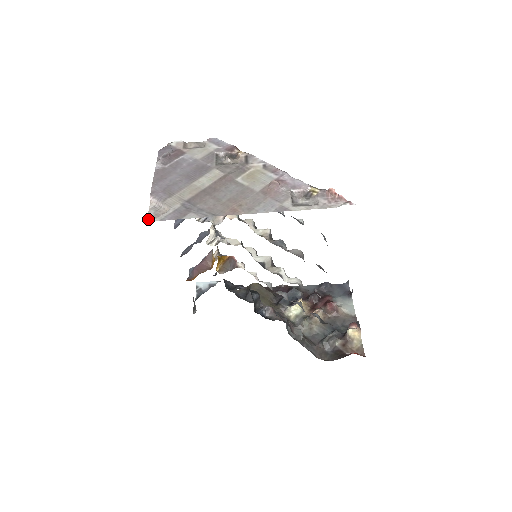
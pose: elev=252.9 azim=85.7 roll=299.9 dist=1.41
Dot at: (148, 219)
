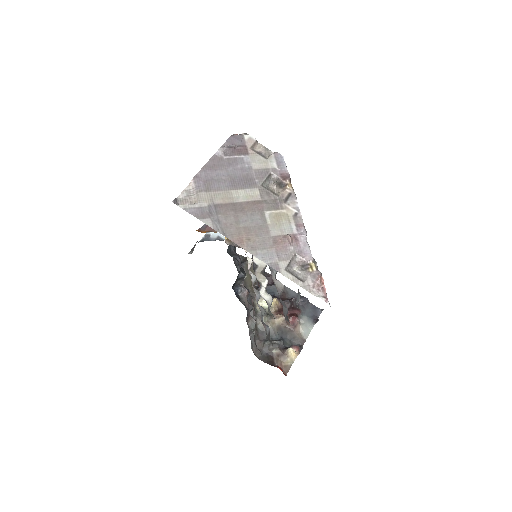
Dot at: (176, 200)
